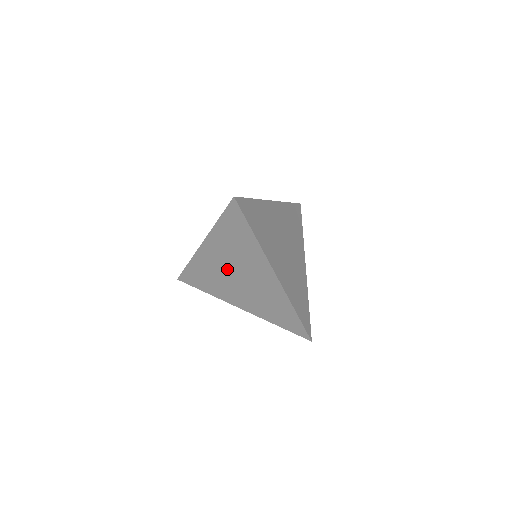
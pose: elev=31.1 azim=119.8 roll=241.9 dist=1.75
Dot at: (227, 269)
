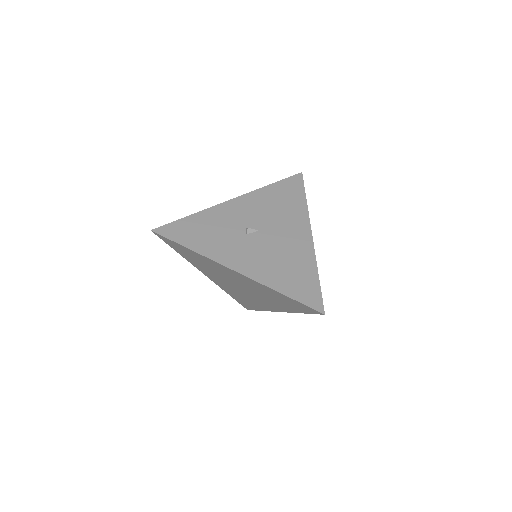
Dot at: (235, 281)
